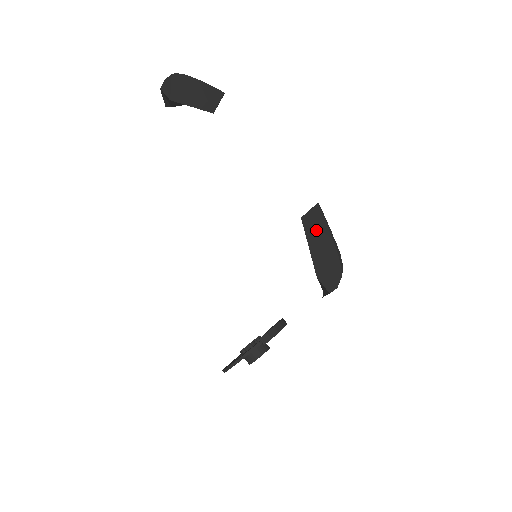
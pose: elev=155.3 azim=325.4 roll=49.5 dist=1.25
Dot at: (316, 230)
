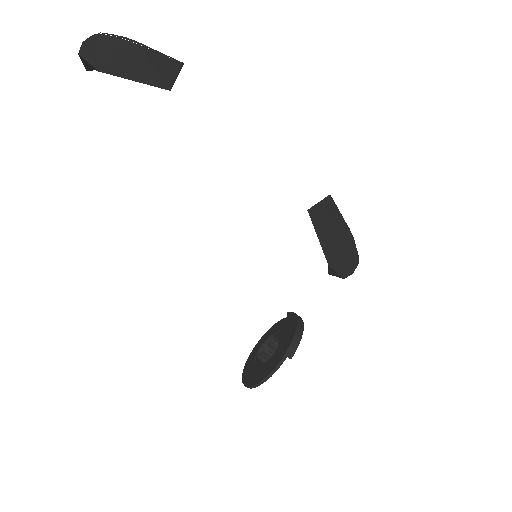
Dot at: (327, 222)
